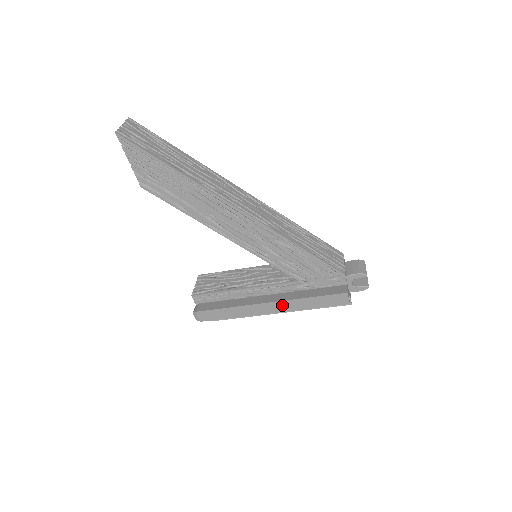
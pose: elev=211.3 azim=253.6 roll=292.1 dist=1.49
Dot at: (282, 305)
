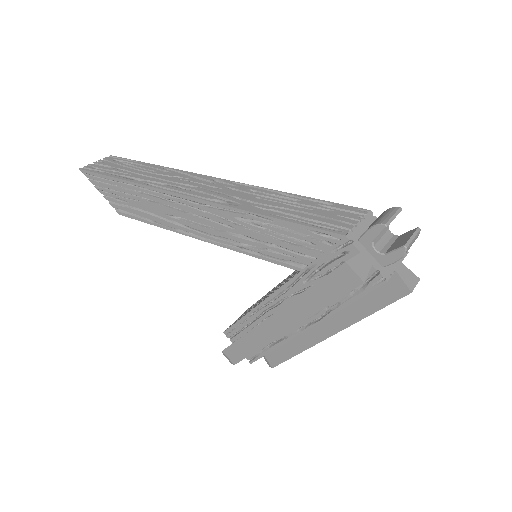
Dot at: (287, 314)
